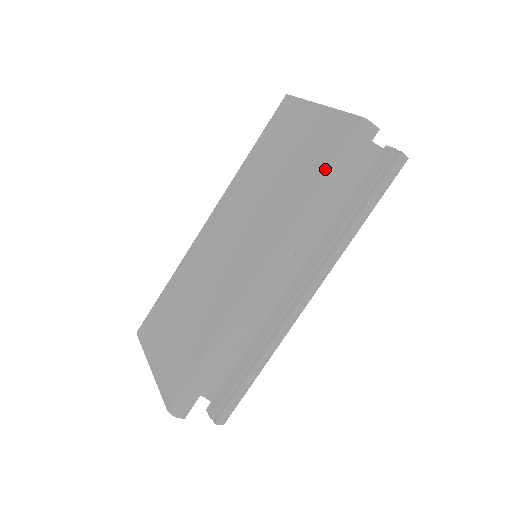
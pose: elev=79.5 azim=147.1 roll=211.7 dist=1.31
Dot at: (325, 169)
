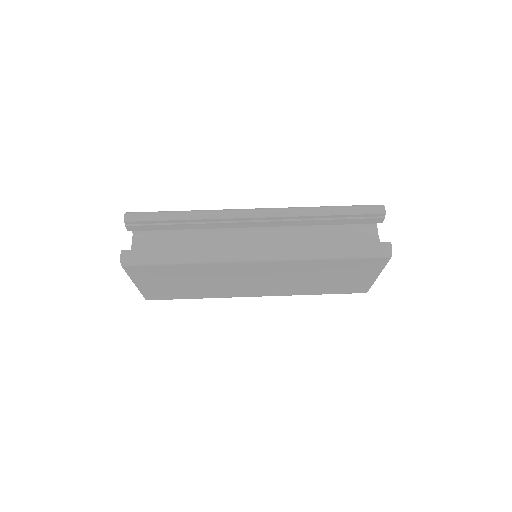
Dot at: occluded
